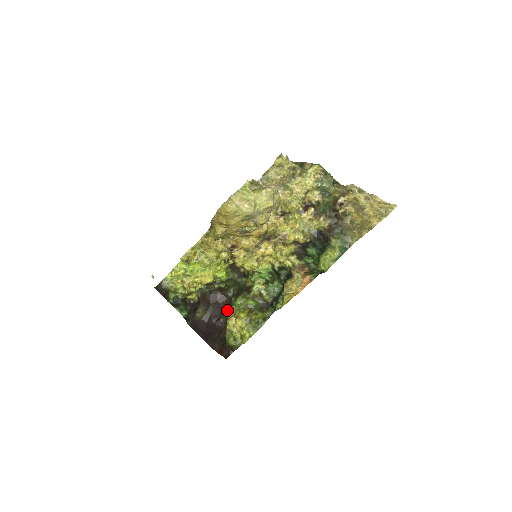
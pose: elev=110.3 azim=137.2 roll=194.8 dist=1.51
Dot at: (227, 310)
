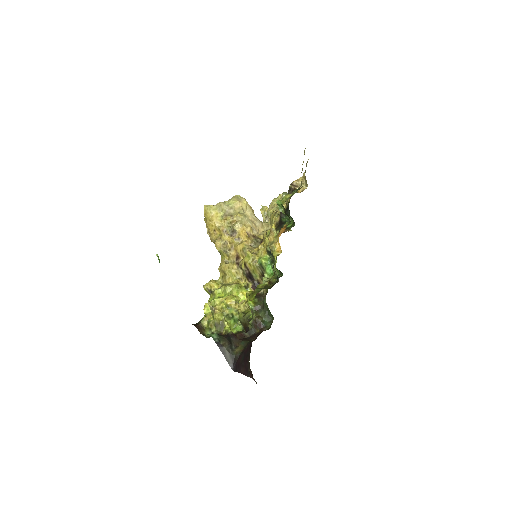
Dot at: occluded
